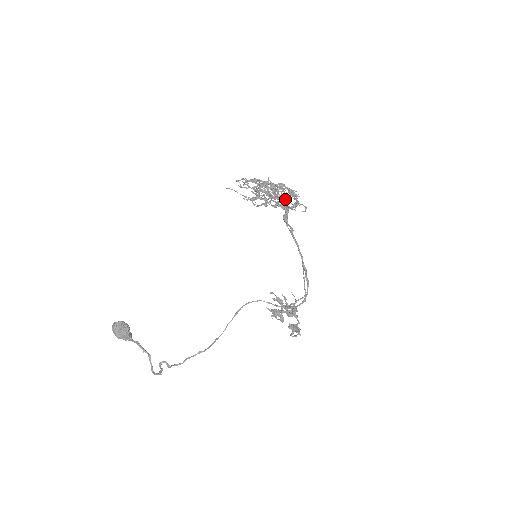
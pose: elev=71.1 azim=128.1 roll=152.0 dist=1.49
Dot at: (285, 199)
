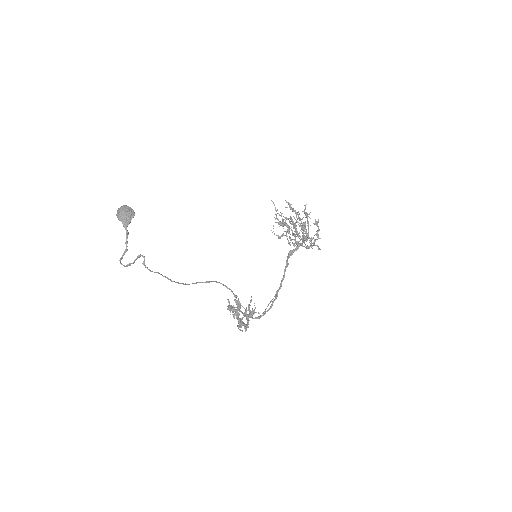
Dot at: (302, 240)
